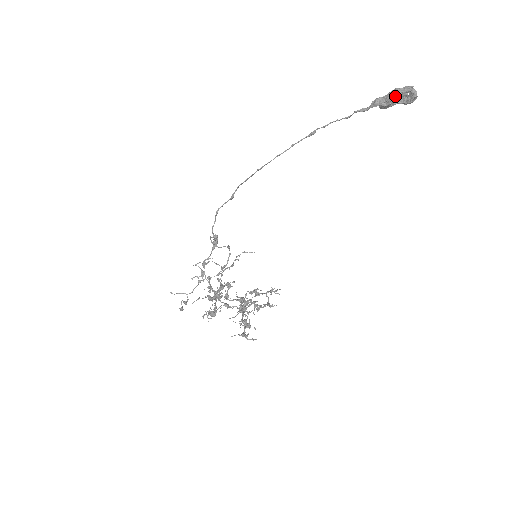
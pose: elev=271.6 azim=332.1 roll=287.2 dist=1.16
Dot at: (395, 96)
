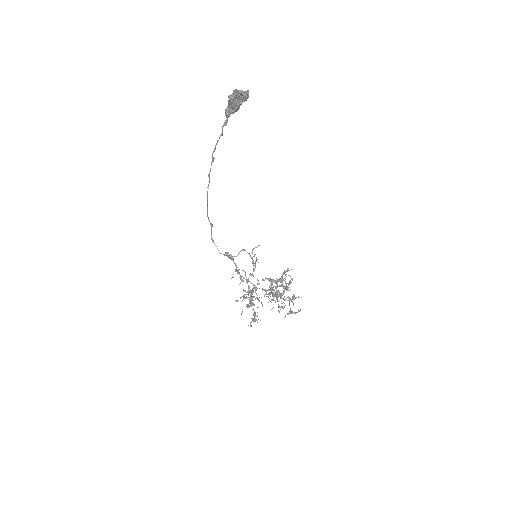
Dot at: (233, 102)
